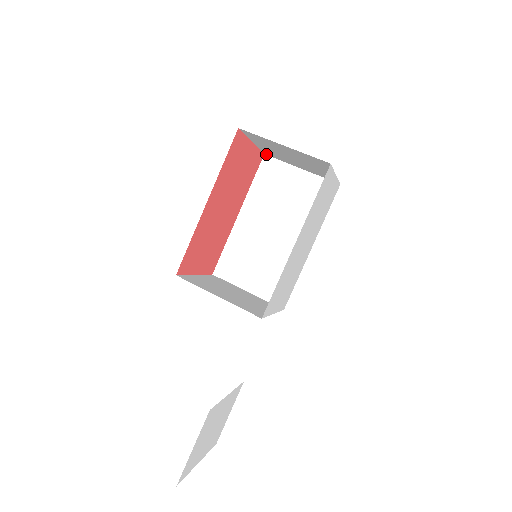
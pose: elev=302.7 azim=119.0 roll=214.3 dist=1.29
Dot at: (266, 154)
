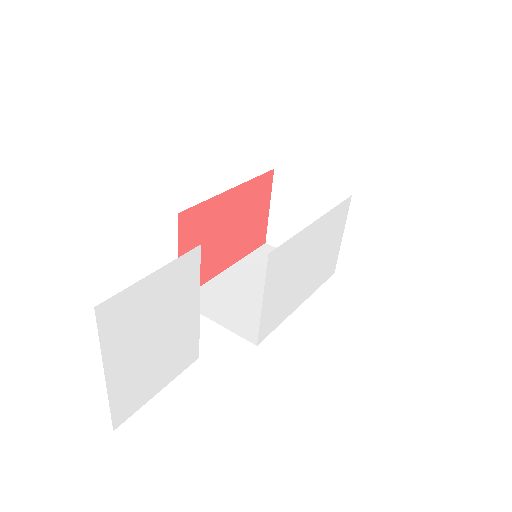
Dot at: (268, 242)
